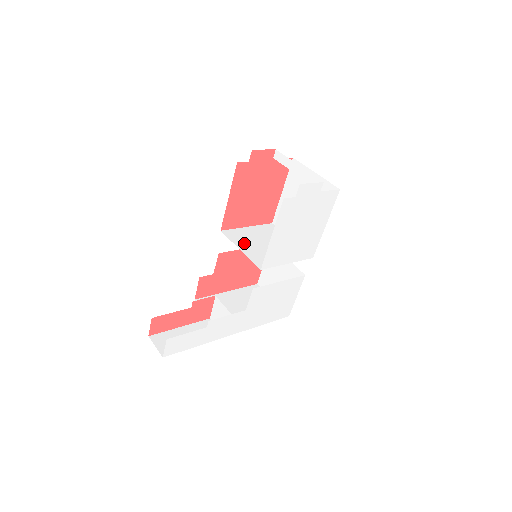
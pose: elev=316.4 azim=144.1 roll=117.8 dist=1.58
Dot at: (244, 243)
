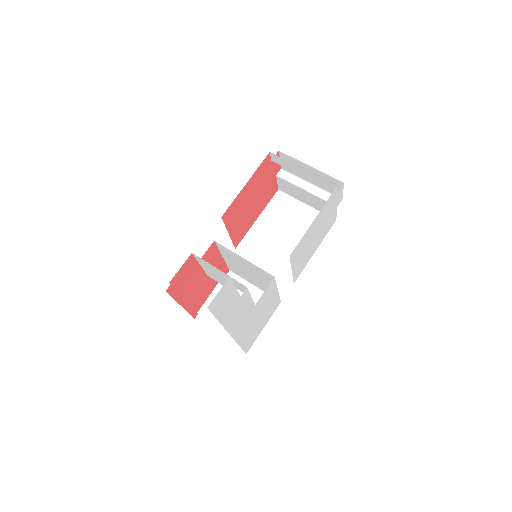
Dot at: occluded
